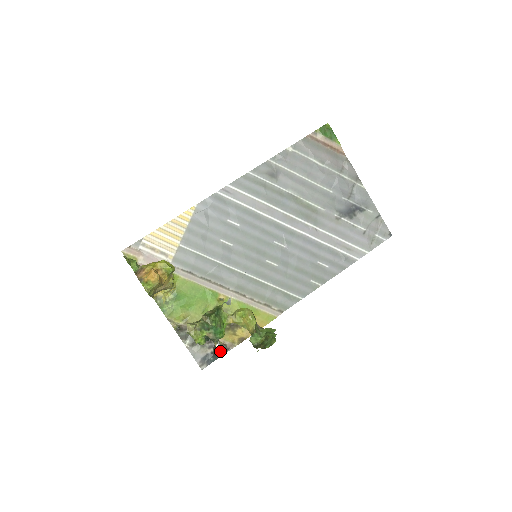
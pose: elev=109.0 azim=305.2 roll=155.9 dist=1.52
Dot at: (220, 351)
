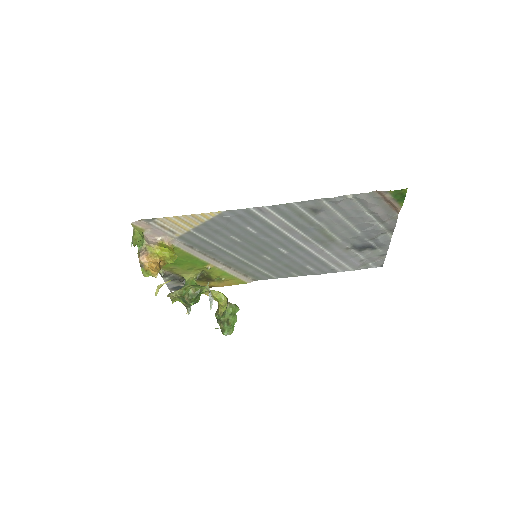
Dot at: occluded
